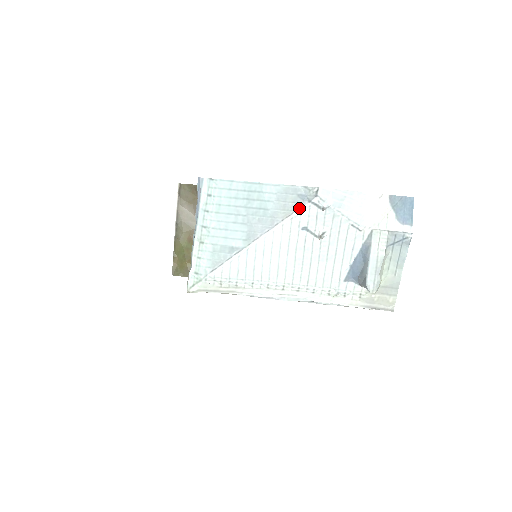
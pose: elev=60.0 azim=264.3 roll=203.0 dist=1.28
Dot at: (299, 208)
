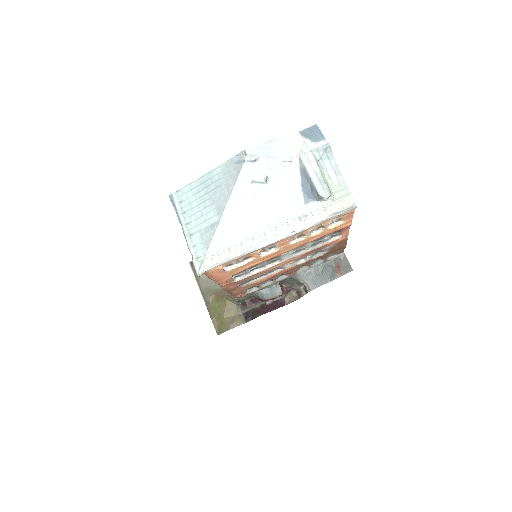
Dot at: (240, 170)
